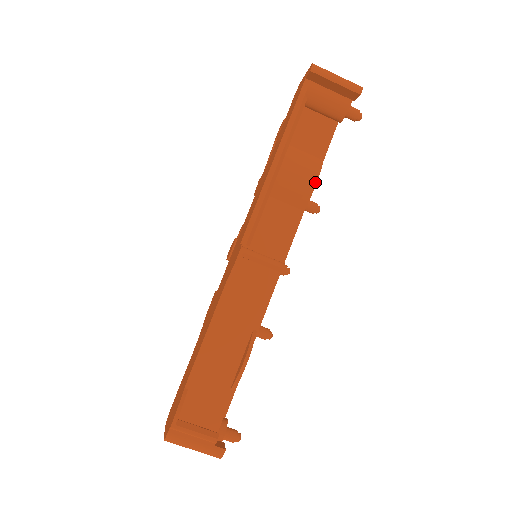
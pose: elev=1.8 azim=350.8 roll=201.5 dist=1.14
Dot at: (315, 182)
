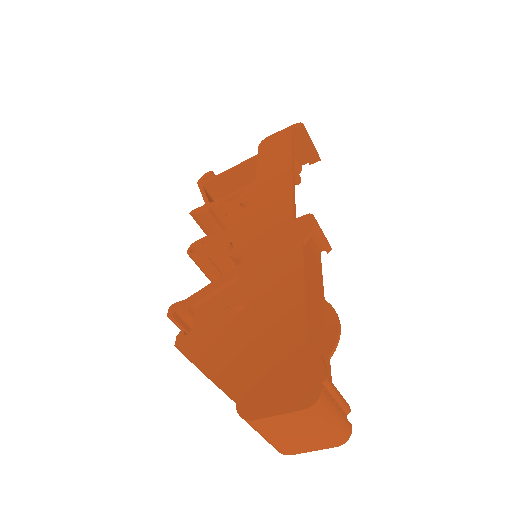
Dot at: occluded
